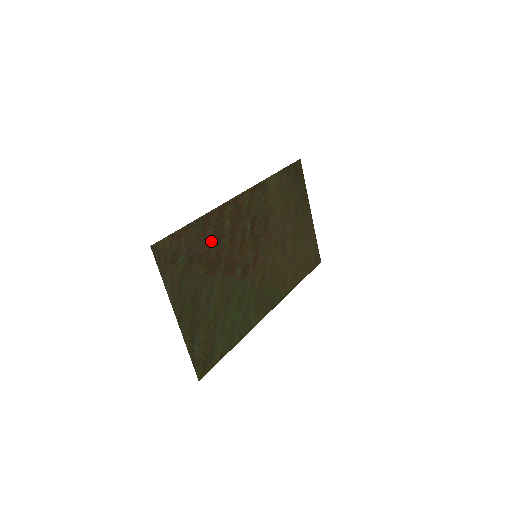
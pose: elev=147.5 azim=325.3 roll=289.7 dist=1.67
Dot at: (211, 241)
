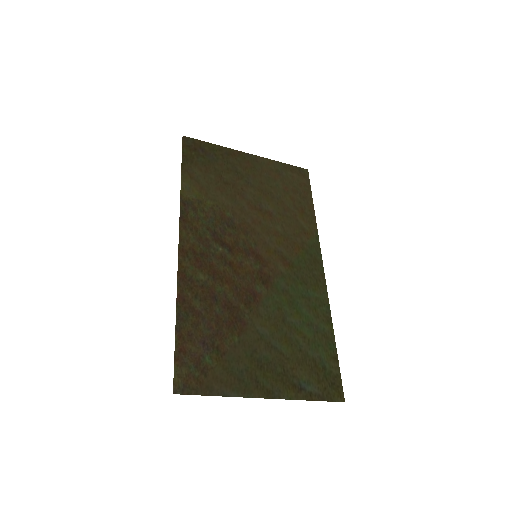
Dot at: (209, 309)
